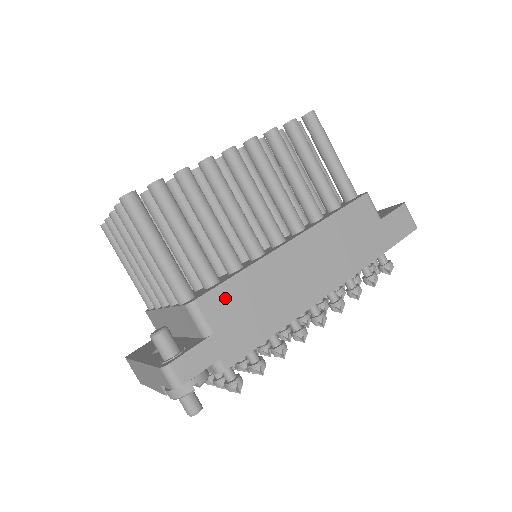
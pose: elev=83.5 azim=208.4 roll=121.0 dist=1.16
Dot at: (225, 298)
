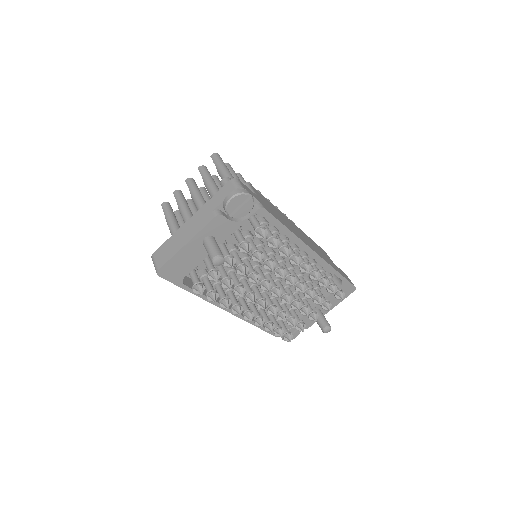
Dot at: (263, 198)
